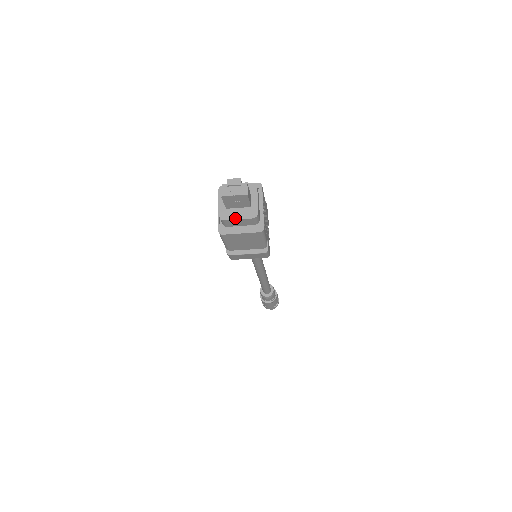
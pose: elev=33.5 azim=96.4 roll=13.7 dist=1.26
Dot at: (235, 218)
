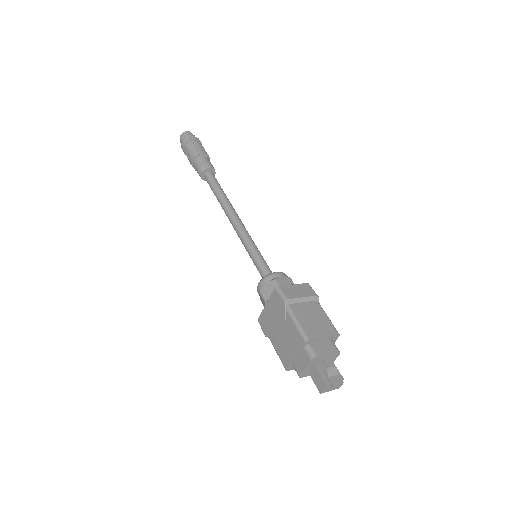
Dot at: occluded
